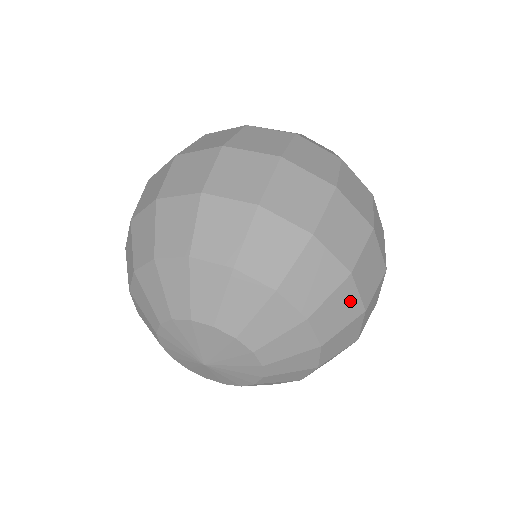
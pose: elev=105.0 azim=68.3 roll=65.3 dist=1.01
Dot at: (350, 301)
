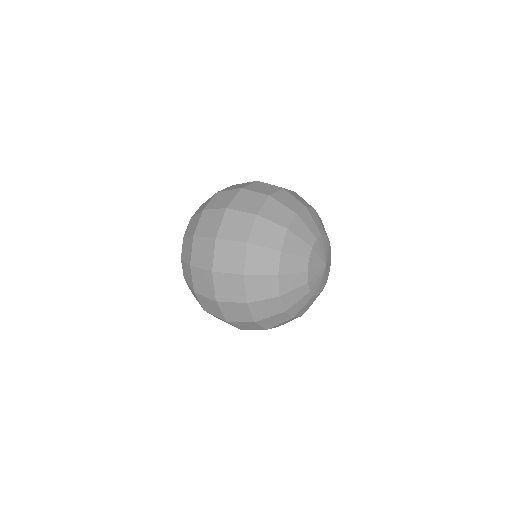
Dot at: occluded
